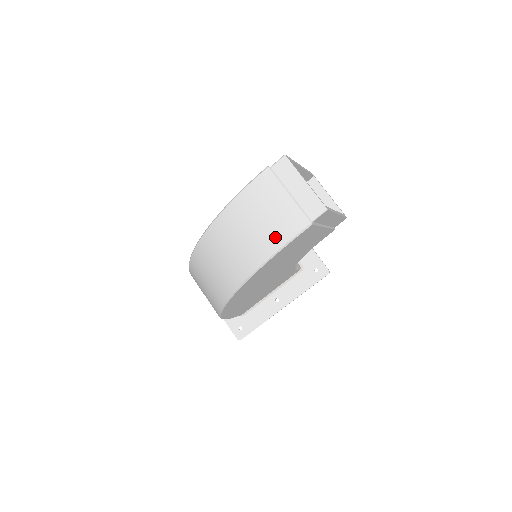
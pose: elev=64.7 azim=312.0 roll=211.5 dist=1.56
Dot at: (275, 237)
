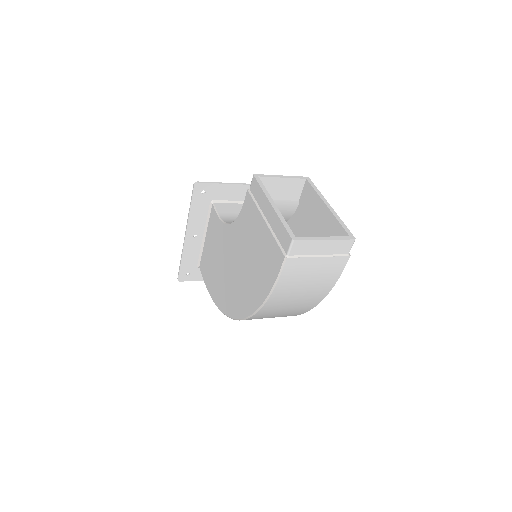
Dot at: (327, 282)
